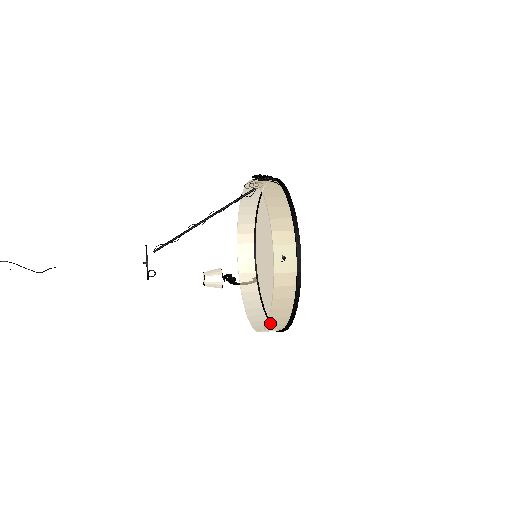
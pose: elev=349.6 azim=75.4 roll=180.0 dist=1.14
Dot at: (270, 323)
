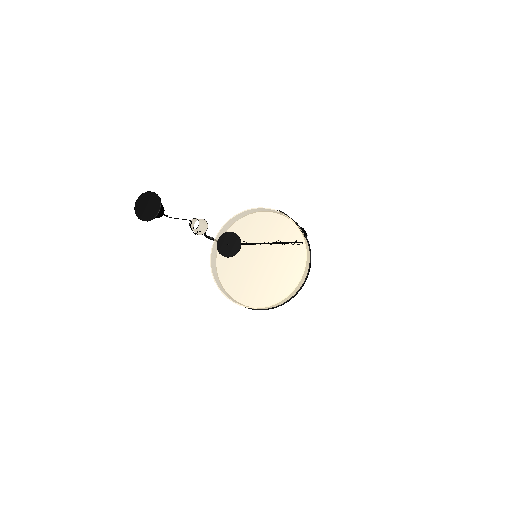
Dot at: occluded
